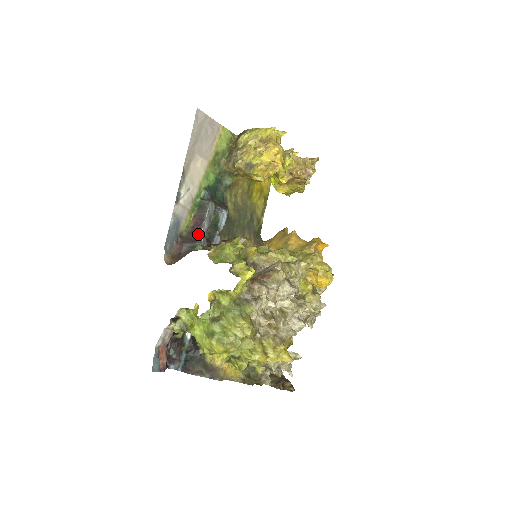
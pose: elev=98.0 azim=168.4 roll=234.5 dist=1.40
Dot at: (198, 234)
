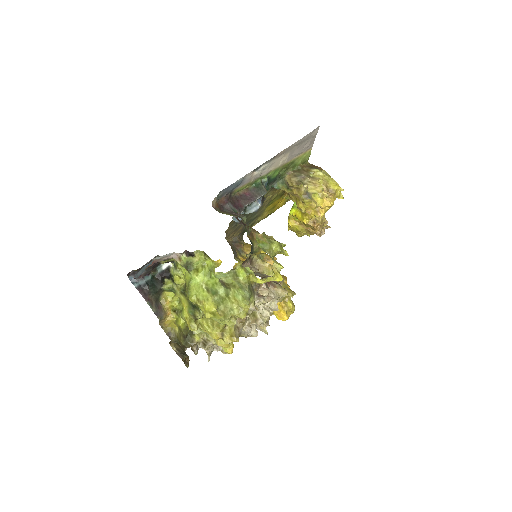
Dot at: (242, 205)
